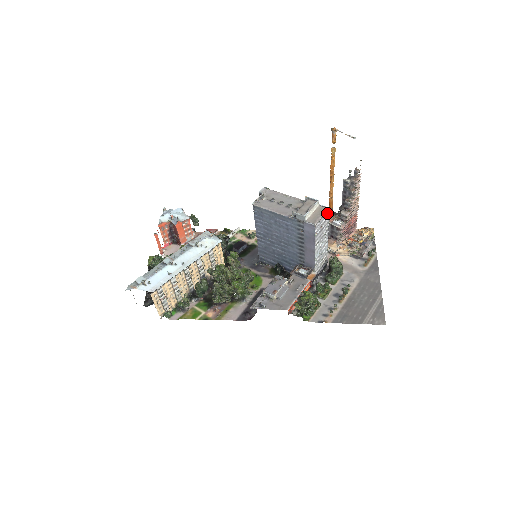
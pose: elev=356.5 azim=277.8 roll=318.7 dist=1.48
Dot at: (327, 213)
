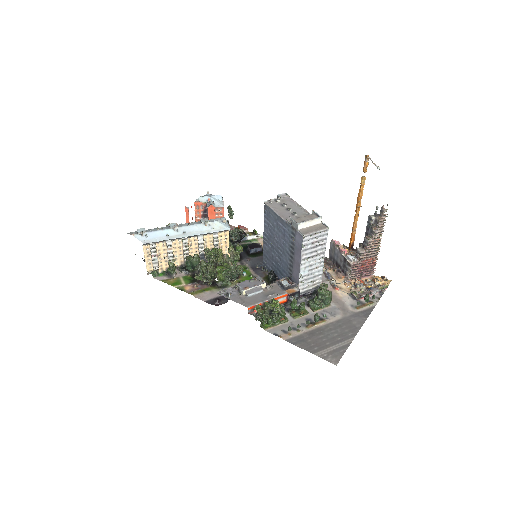
Dot at: (325, 232)
